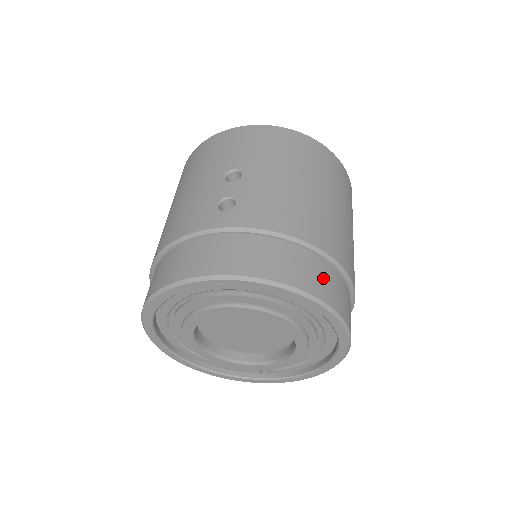
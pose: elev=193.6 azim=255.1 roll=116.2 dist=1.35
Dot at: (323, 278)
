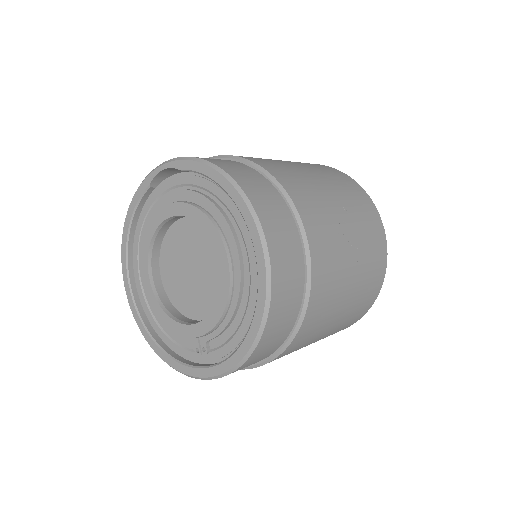
Dot at: (254, 181)
